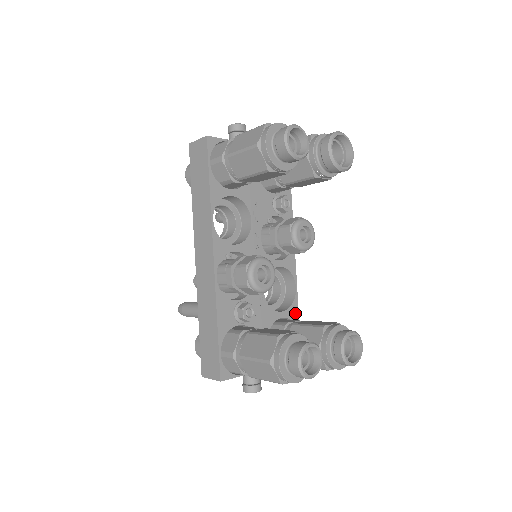
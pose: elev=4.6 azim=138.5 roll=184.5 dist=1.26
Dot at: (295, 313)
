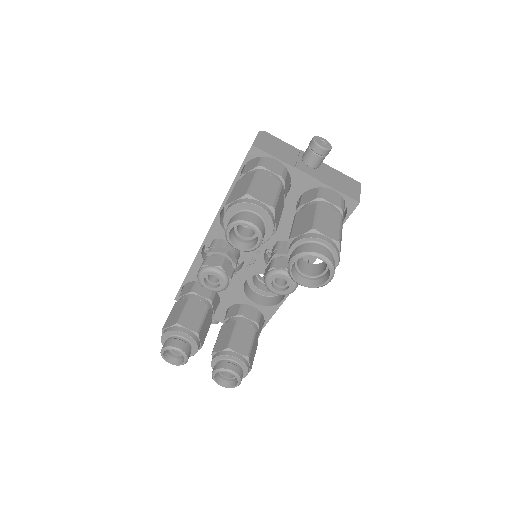
Dot at: (270, 312)
